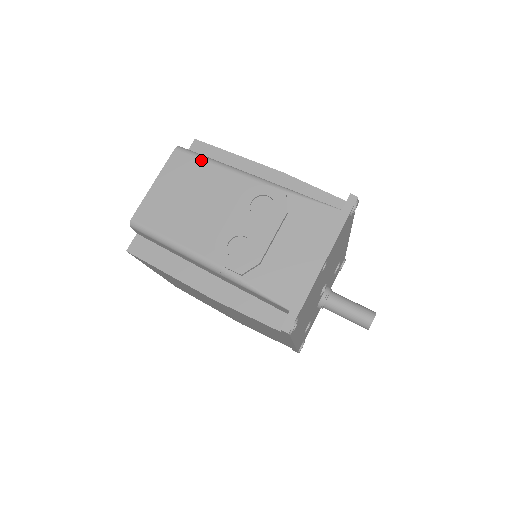
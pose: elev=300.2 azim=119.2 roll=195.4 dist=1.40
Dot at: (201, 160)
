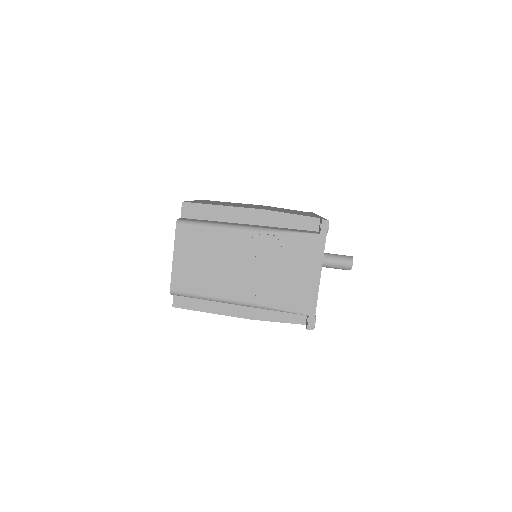
Dot at: (201, 228)
